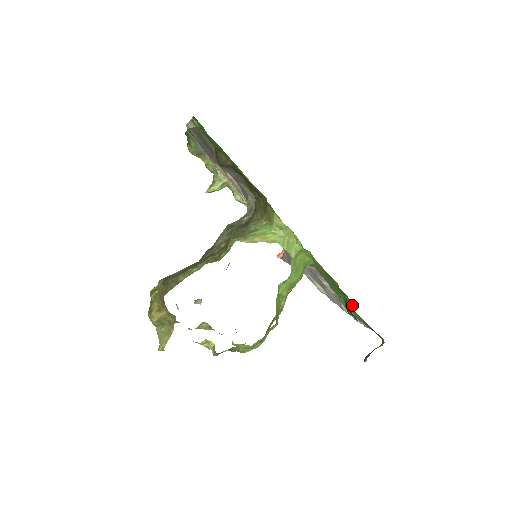
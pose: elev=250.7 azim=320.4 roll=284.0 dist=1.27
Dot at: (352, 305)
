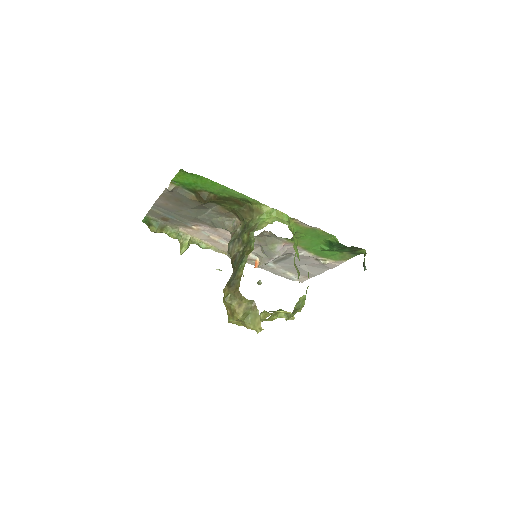
Dot at: (336, 238)
